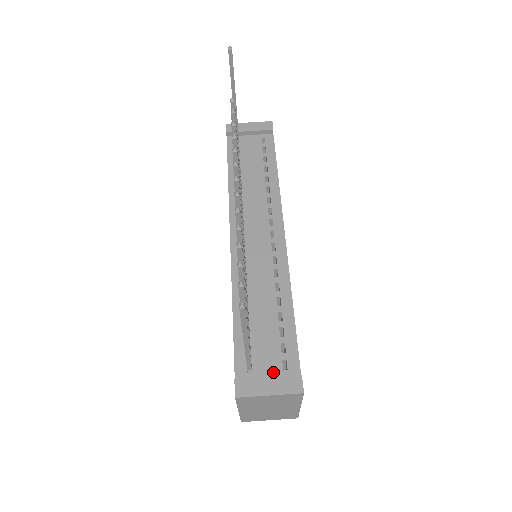
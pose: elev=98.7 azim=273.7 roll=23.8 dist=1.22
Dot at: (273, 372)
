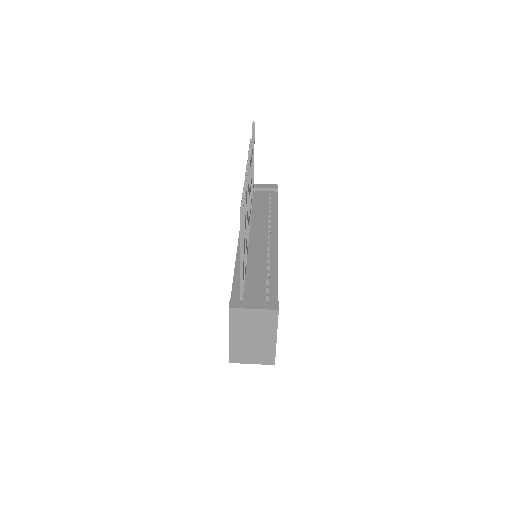
Dot at: occluded
